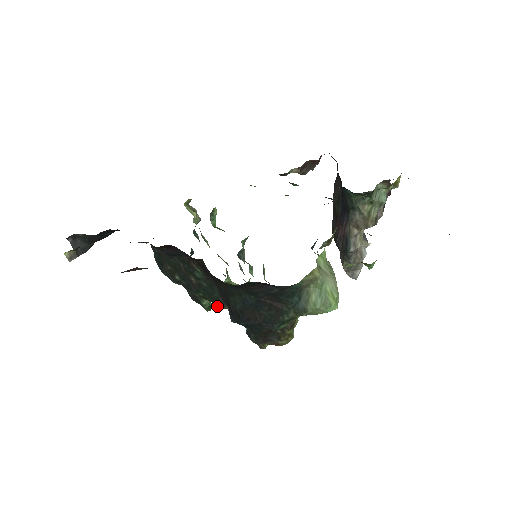
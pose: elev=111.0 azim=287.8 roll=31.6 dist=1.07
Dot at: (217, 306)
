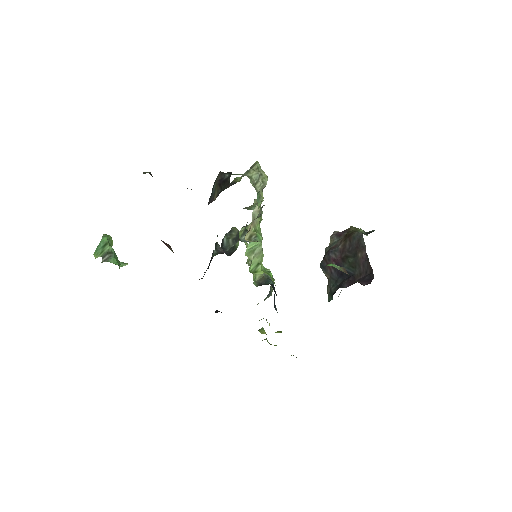
Dot at: occluded
